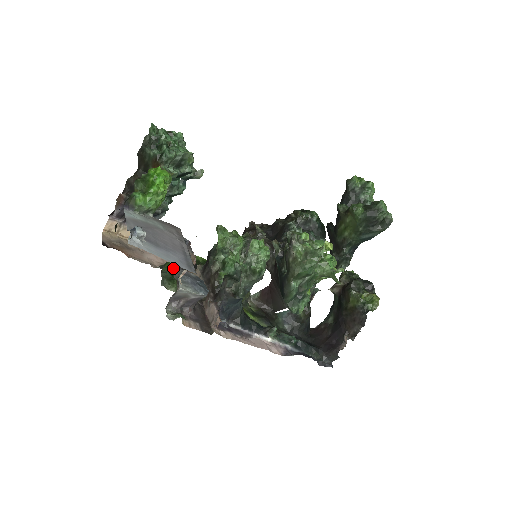
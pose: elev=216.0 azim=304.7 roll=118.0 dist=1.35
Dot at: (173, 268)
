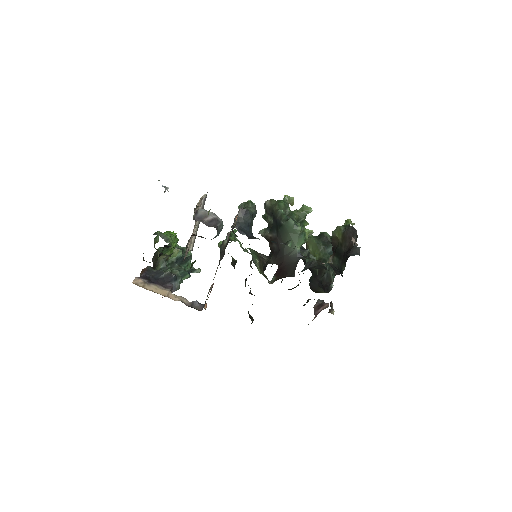
Dot at: occluded
